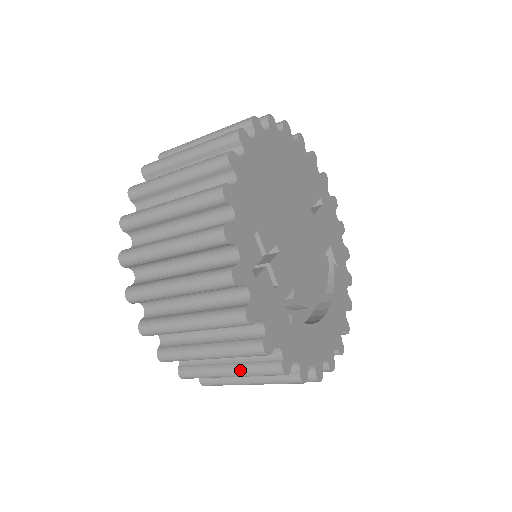
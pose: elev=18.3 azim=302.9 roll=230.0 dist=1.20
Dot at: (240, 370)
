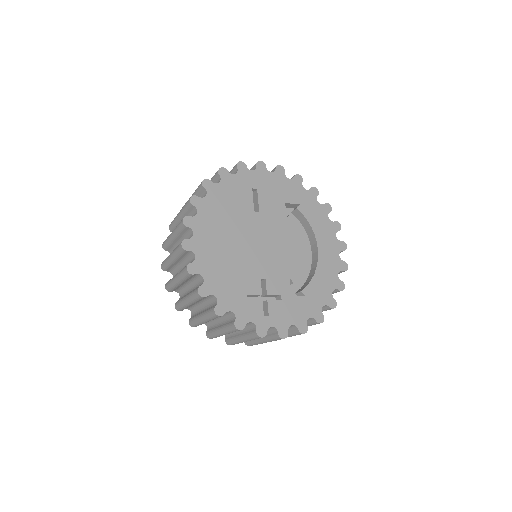
Dot at: occluded
